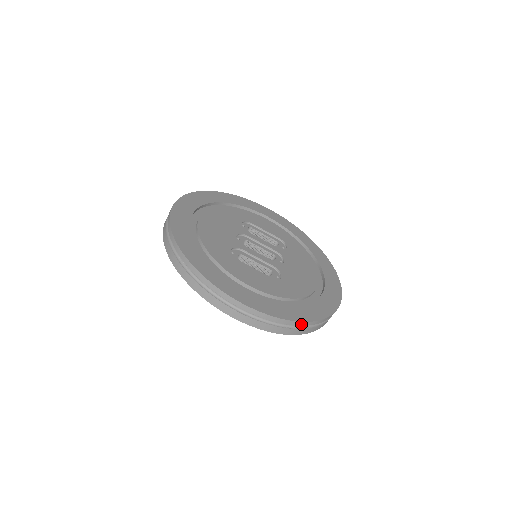
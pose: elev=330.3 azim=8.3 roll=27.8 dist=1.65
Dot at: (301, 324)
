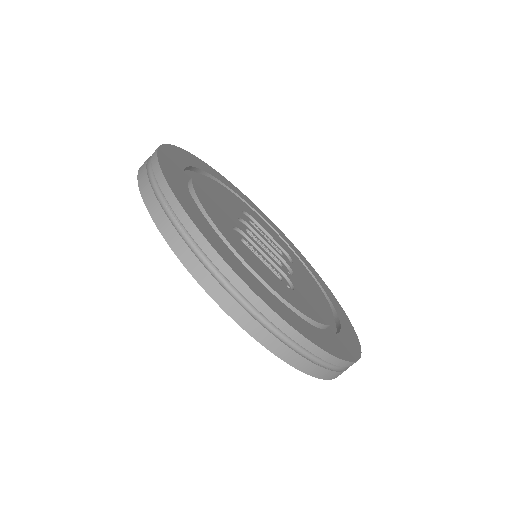
Dot at: (325, 357)
